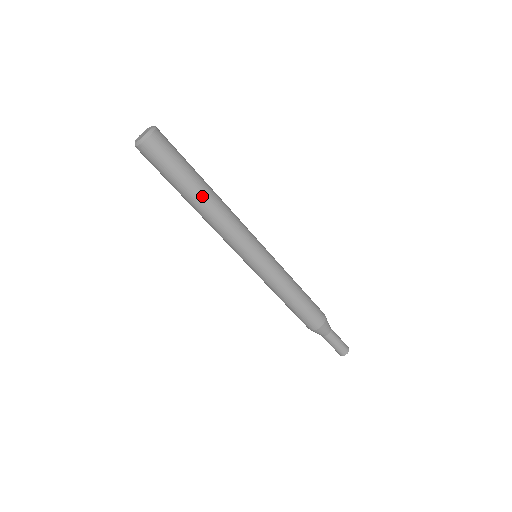
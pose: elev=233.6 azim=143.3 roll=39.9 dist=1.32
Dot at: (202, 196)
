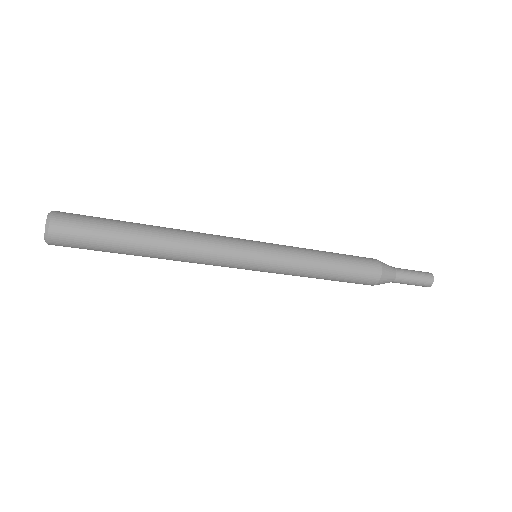
Dot at: (147, 251)
